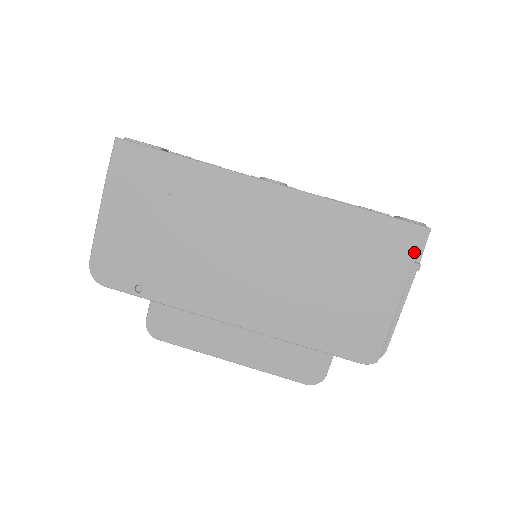
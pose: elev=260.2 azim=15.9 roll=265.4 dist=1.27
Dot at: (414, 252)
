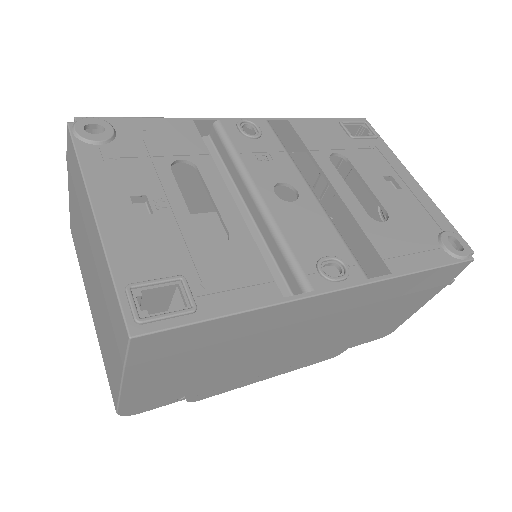
Dot at: (454, 277)
